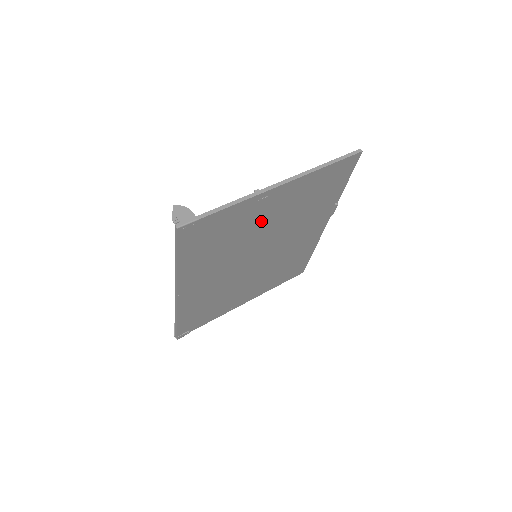
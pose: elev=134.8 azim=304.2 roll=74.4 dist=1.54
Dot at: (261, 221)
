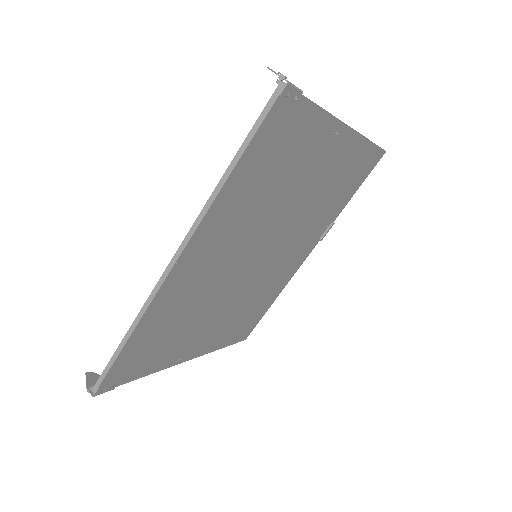
Dot at: (305, 180)
